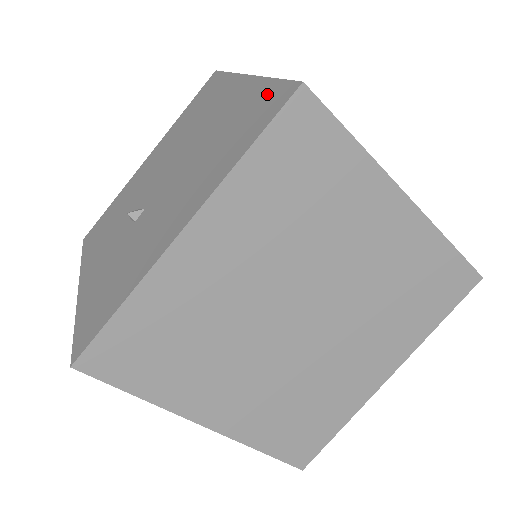
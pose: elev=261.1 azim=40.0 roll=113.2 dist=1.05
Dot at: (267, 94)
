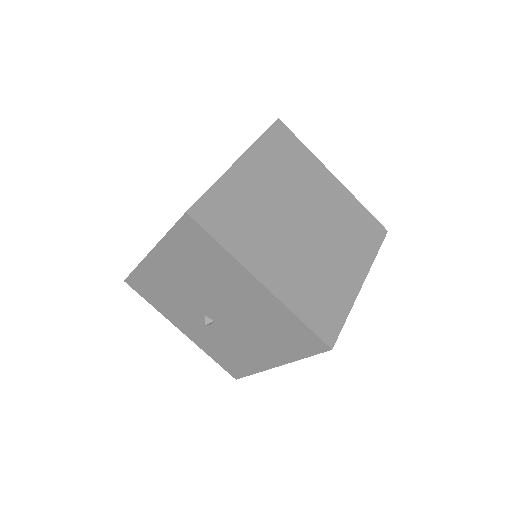
Dot at: (302, 331)
